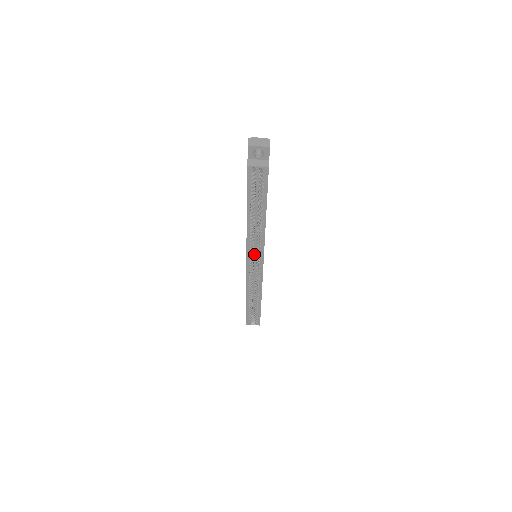
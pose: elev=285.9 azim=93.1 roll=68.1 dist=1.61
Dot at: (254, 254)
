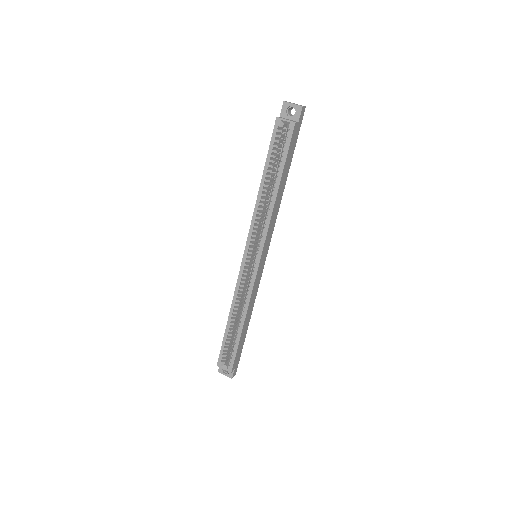
Dot at: occluded
